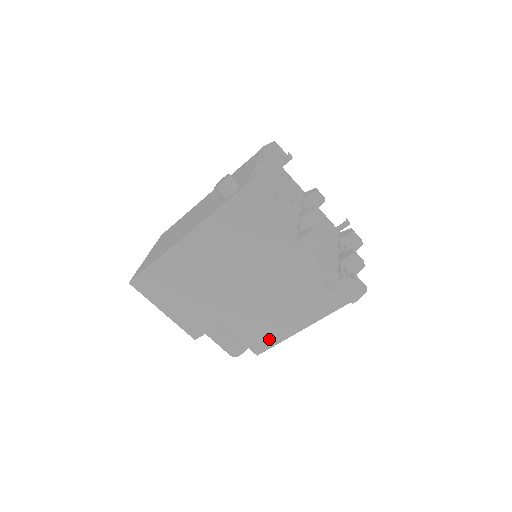
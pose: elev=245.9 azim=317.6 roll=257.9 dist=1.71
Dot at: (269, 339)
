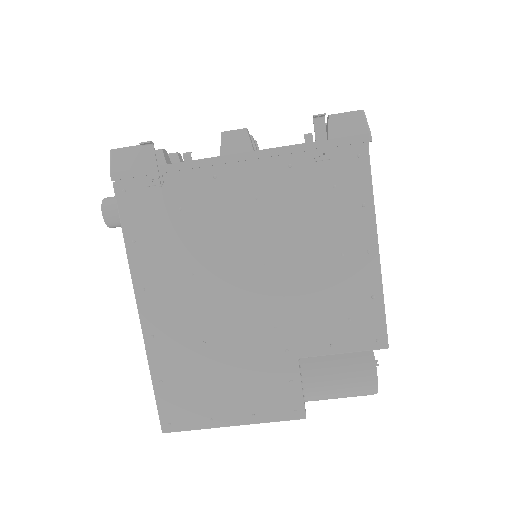
Dot at: (367, 308)
